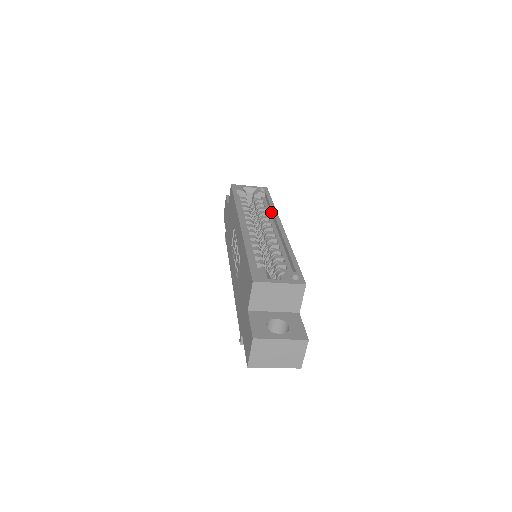
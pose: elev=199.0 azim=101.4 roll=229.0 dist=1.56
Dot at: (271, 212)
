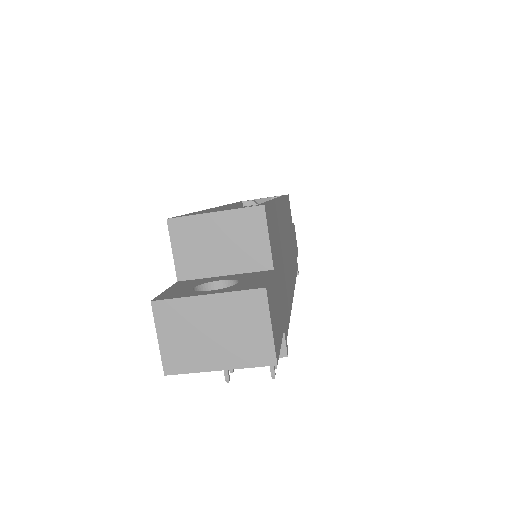
Dot at: occluded
